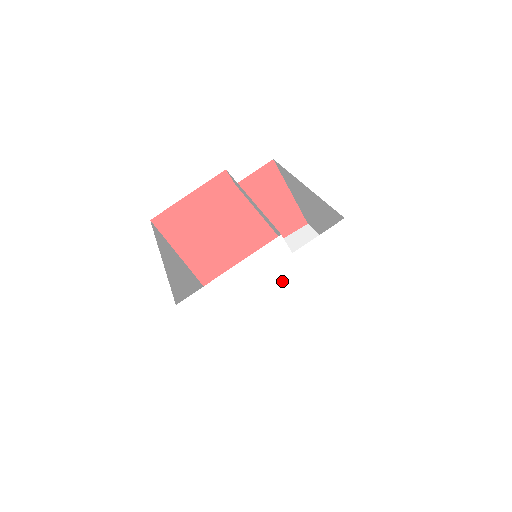
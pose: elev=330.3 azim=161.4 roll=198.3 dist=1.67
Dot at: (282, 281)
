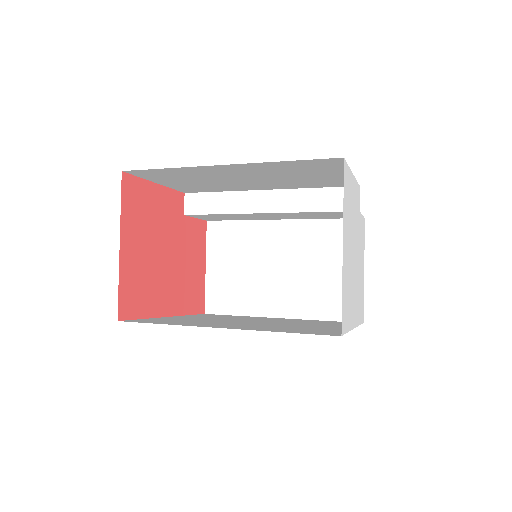
Dot at: (356, 231)
